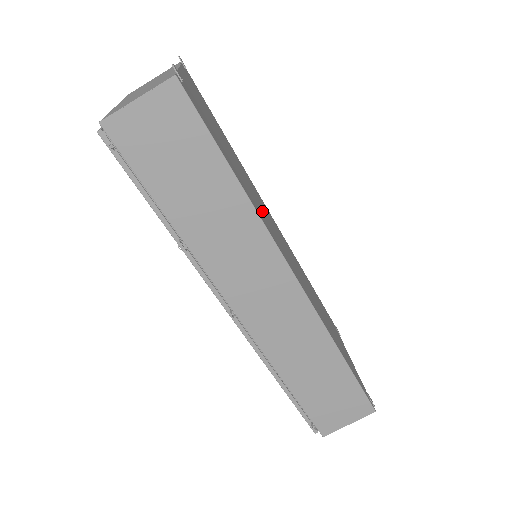
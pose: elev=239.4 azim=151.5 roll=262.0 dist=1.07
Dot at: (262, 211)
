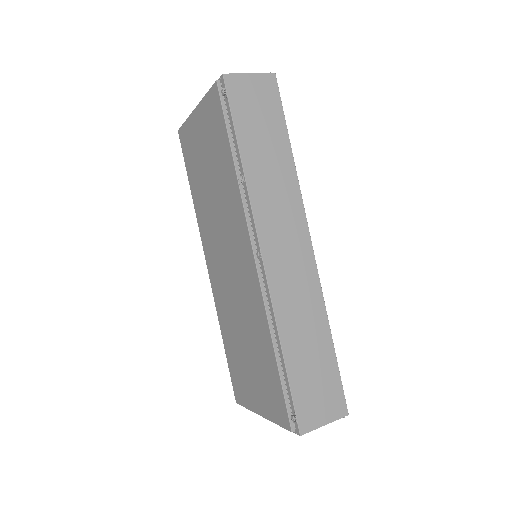
Dot at: occluded
